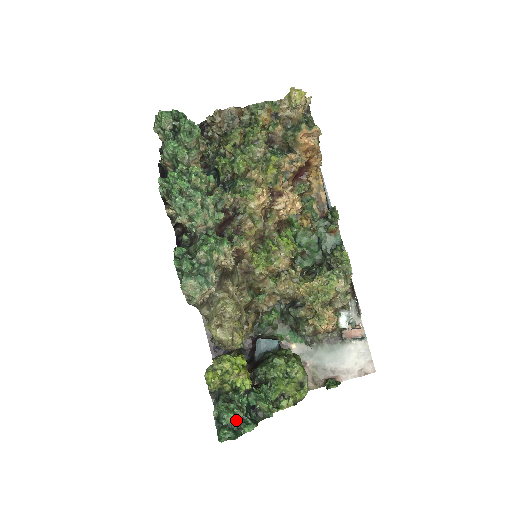
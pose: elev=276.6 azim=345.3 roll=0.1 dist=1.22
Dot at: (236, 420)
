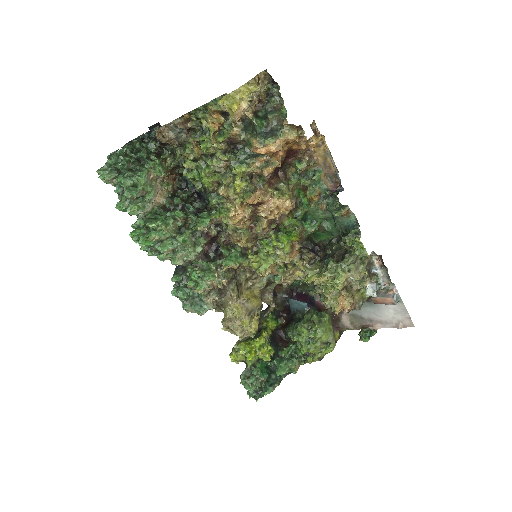
Dot at: (257, 387)
